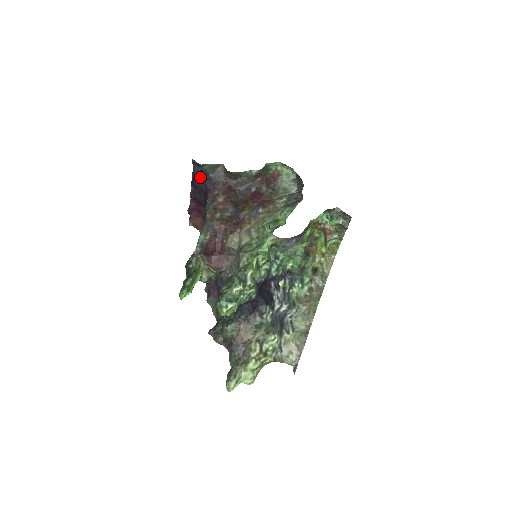
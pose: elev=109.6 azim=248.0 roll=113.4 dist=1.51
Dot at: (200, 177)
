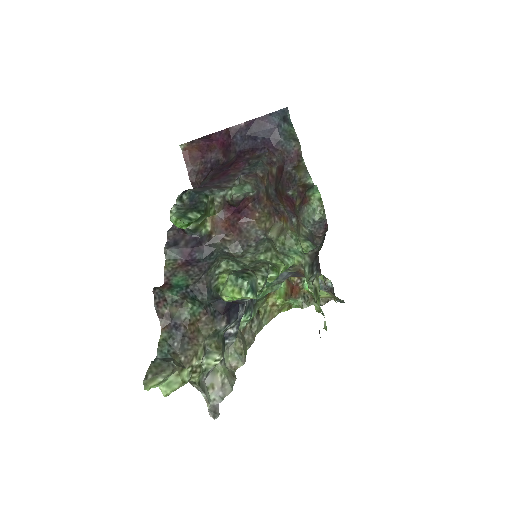
Dot at: (268, 127)
